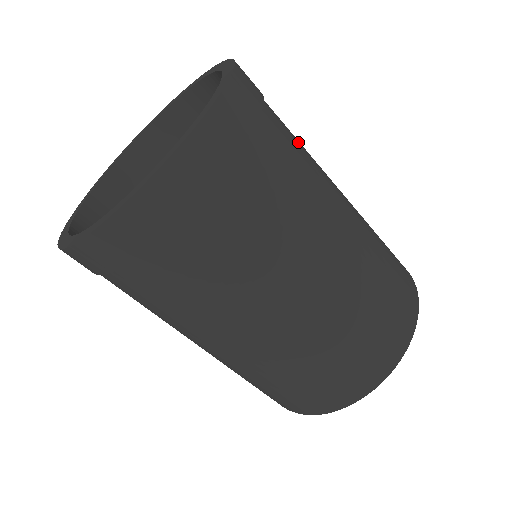
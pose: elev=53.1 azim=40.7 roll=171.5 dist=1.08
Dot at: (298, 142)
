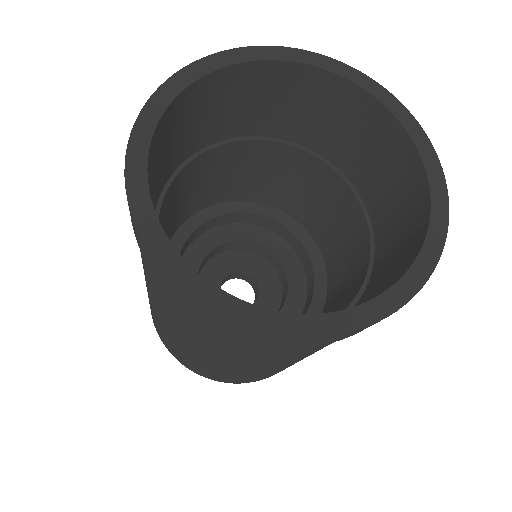
Dot at: occluded
